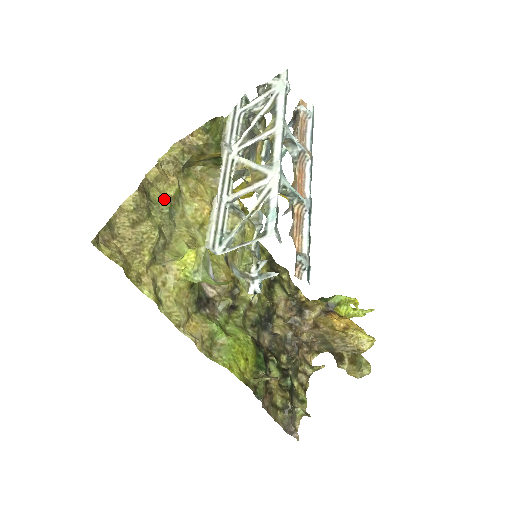
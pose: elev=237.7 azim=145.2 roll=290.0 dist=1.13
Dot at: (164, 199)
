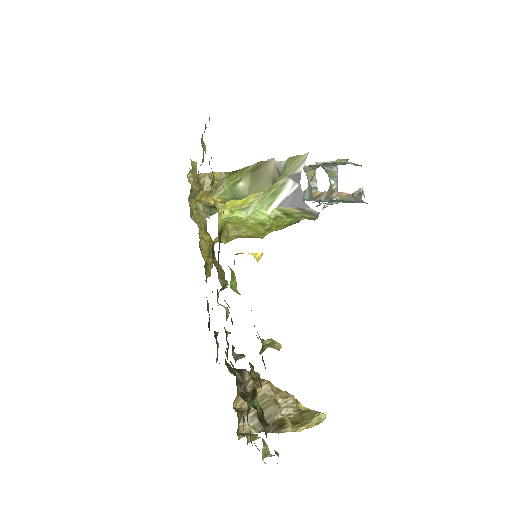
Dot at: (197, 181)
